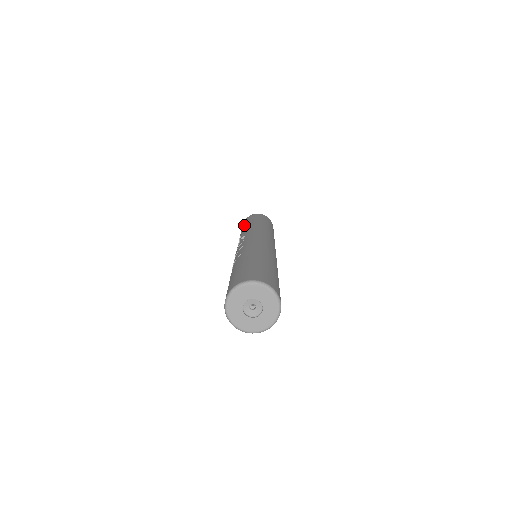
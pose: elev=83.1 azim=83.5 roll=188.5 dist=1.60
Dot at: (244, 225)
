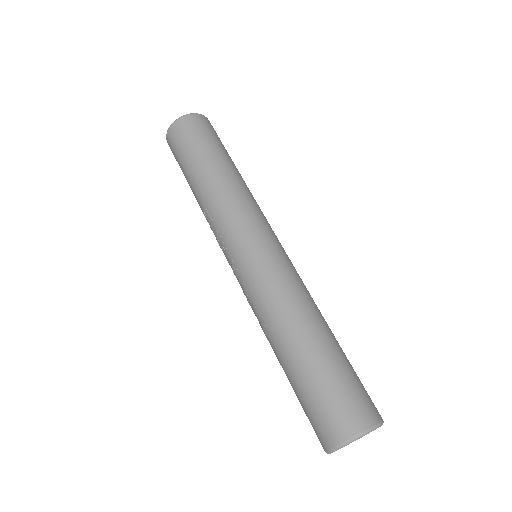
Dot at: (184, 174)
